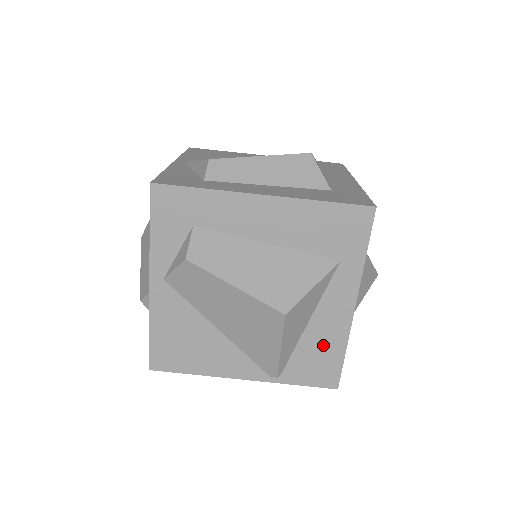
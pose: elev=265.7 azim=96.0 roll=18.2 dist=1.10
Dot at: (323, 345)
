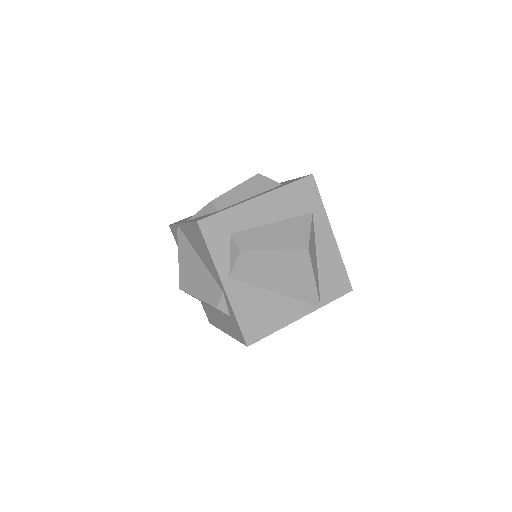
Dot at: (331, 267)
